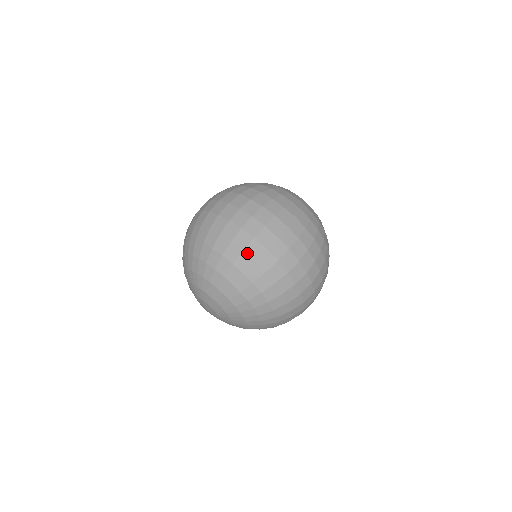
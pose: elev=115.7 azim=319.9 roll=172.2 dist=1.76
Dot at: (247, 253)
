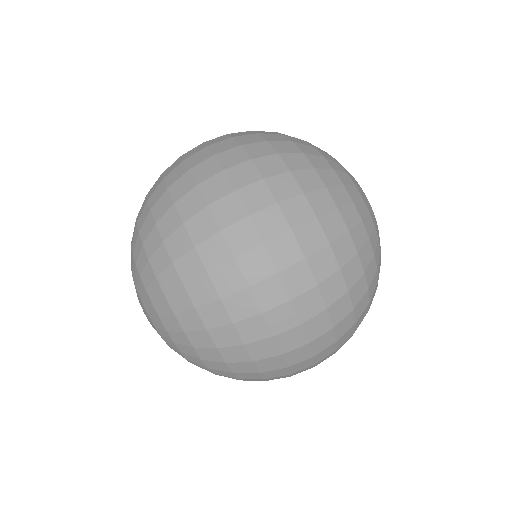
Dot at: (170, 191)
